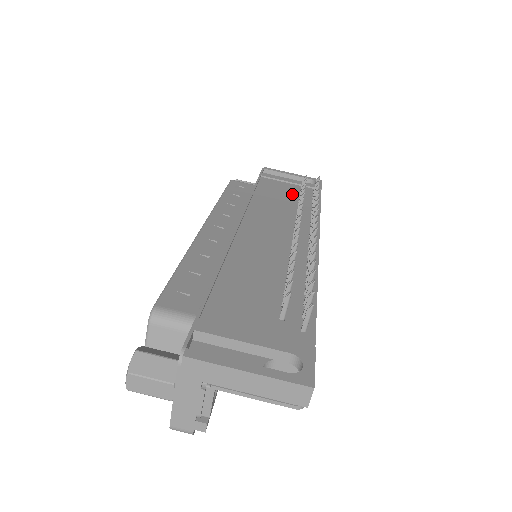
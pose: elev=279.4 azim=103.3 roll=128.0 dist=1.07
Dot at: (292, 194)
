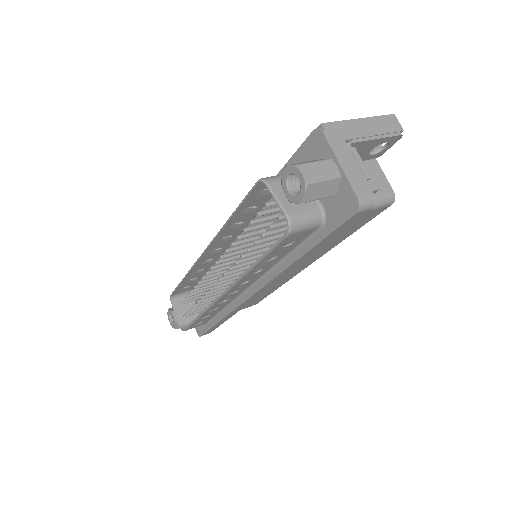
Dot at: occluded
